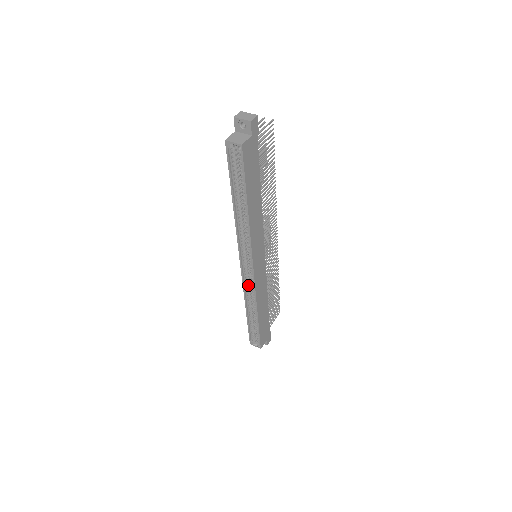
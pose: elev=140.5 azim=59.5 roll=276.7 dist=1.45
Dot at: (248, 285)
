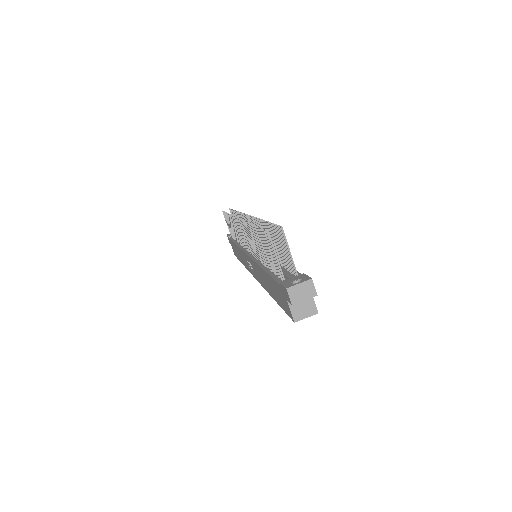
Dot at: occluded
